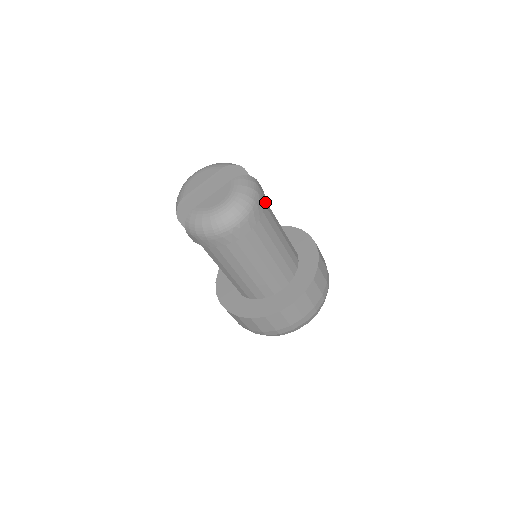
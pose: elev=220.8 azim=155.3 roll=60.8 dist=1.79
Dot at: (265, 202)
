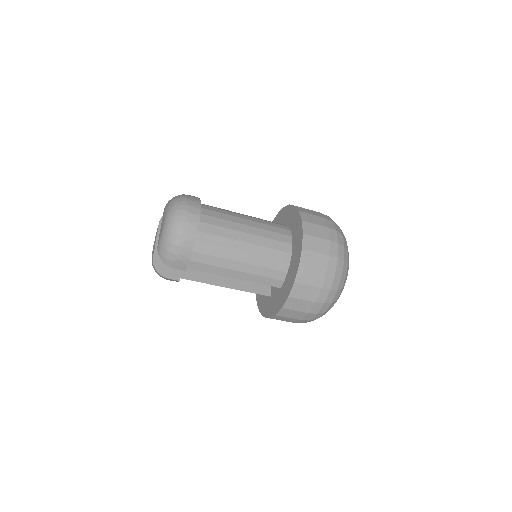
Dot at: occluded
